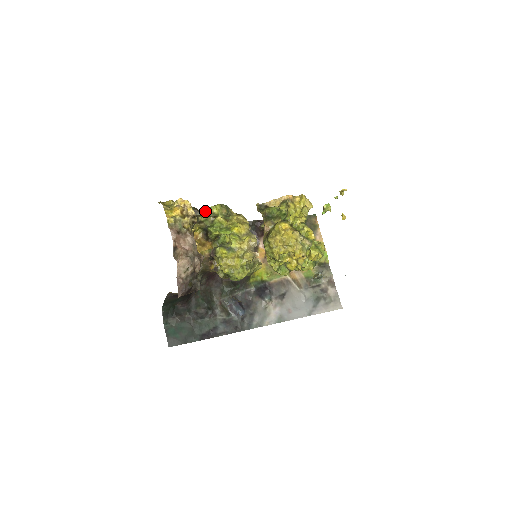
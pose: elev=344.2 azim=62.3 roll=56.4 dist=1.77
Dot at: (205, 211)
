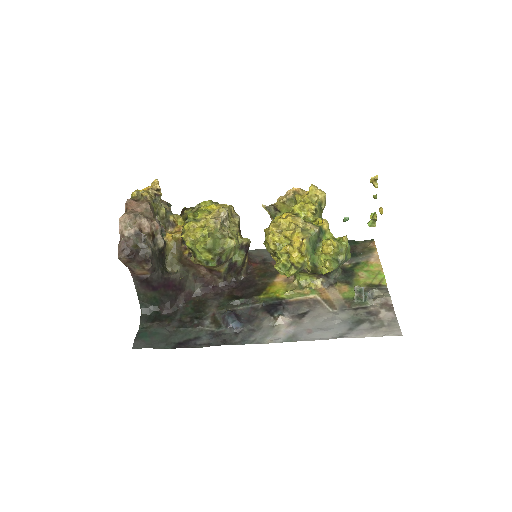
Dot at: (194, 207)
